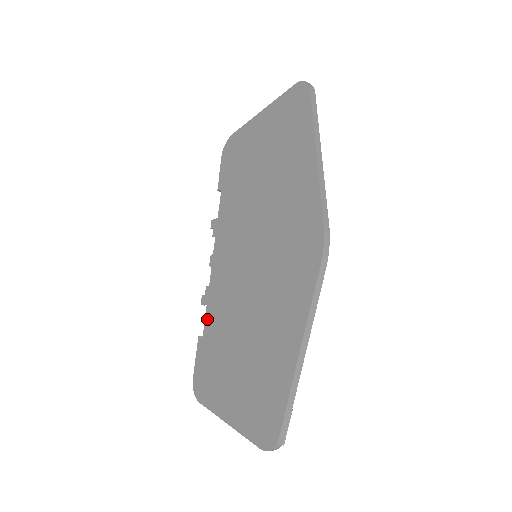
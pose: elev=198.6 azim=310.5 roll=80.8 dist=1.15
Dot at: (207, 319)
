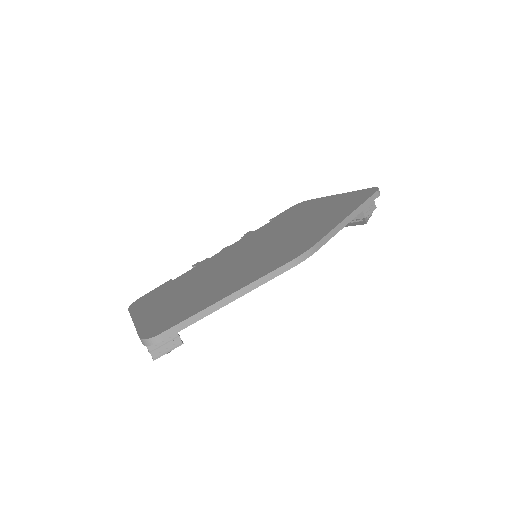
Dot at: (187, 272)
